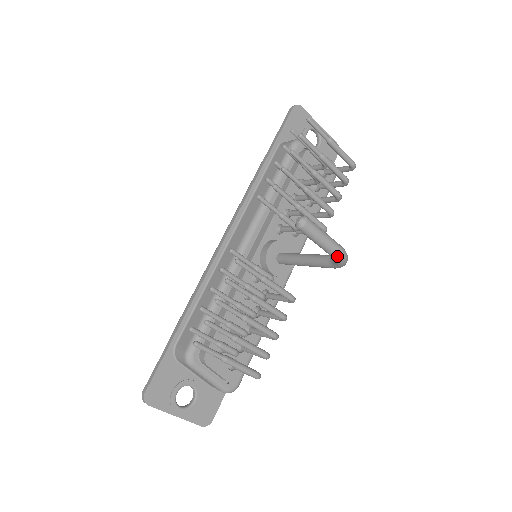
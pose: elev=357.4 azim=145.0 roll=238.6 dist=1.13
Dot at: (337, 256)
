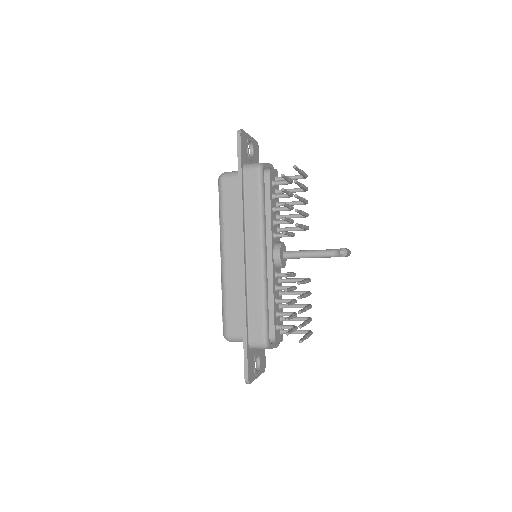
Dot at: occluded
